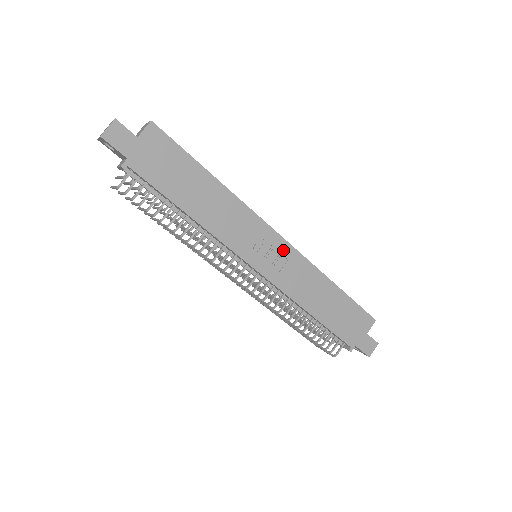
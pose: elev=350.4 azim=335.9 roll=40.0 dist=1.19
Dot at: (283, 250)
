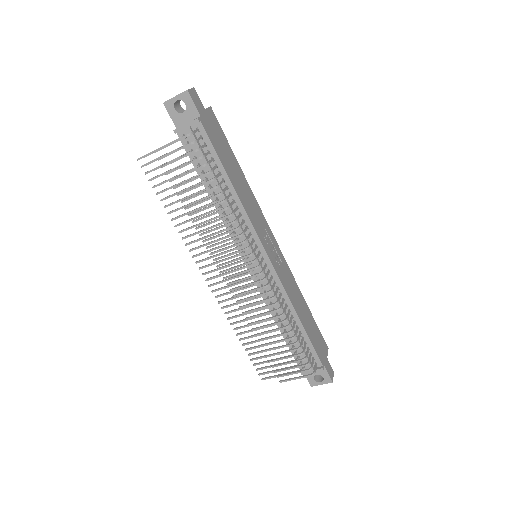
Dot at: (278, 252)
